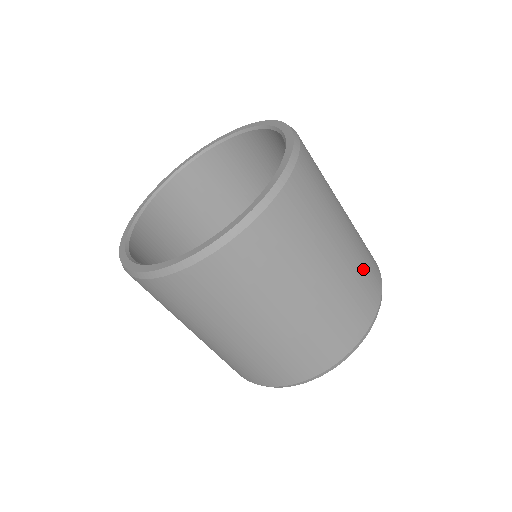
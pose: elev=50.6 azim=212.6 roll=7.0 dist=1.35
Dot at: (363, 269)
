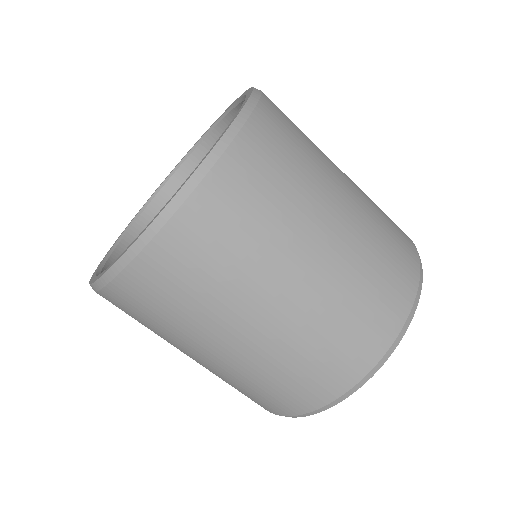
Dot at: (319, 346)
